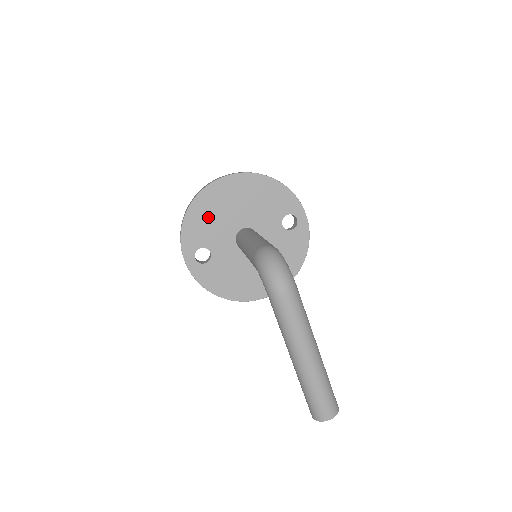
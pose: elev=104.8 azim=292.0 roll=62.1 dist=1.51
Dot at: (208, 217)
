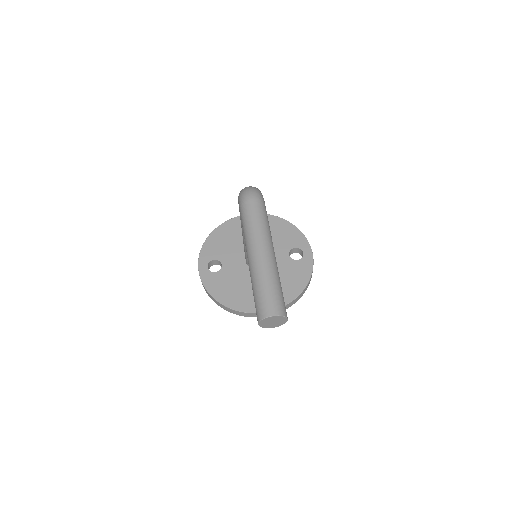
Dot at: (227, 239)
